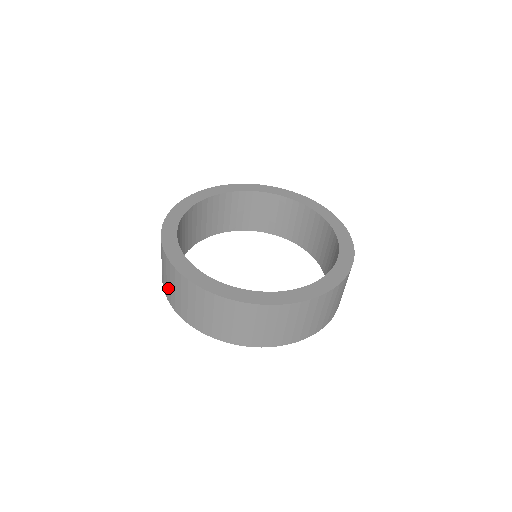
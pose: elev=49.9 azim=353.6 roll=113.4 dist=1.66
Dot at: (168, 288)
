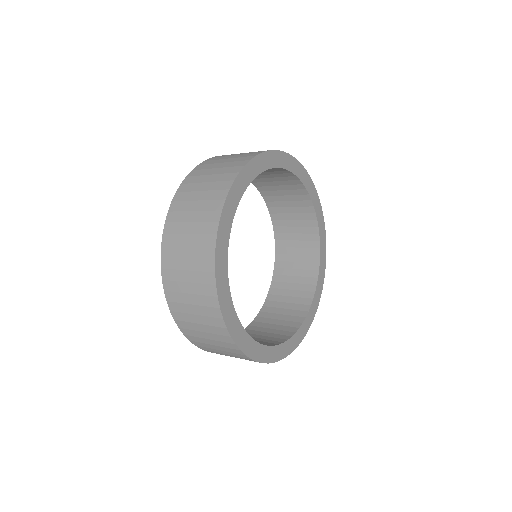
Dot at: (213, 350)
